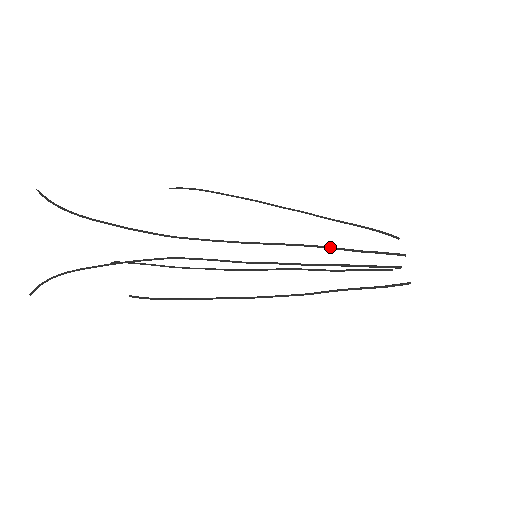
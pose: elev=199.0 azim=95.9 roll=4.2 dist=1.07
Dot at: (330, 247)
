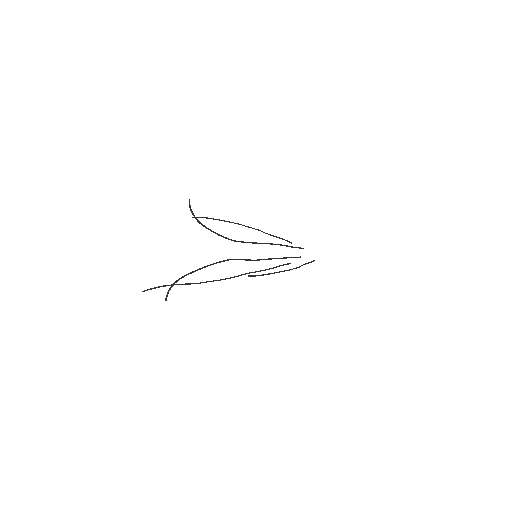
Dot at: (284, 245)
